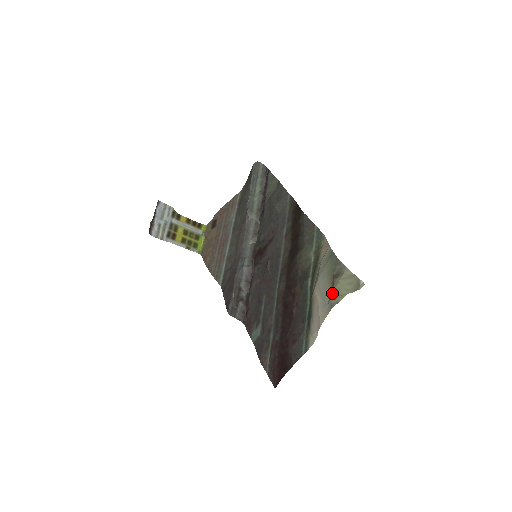
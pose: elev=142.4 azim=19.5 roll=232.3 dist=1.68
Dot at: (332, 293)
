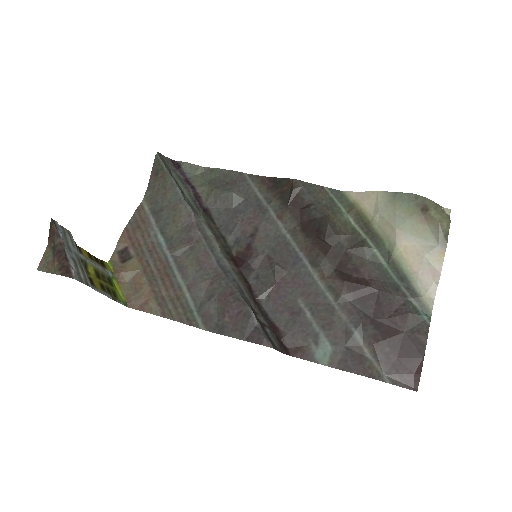
Dot at: (439, 226)
